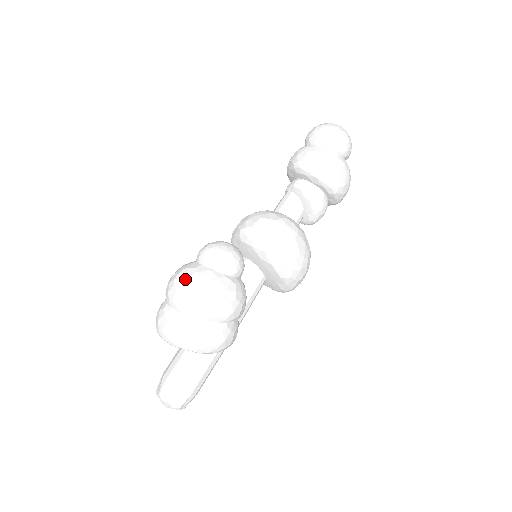
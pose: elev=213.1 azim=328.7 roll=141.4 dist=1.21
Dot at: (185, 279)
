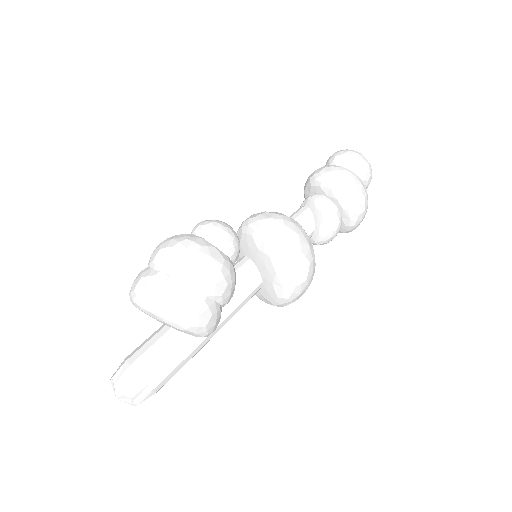
Dot at: (172, 240)
